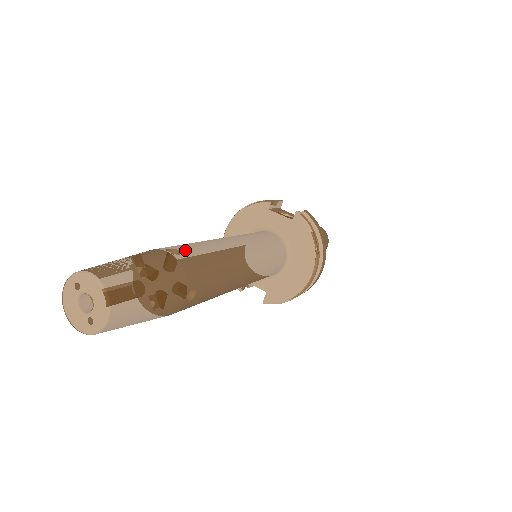
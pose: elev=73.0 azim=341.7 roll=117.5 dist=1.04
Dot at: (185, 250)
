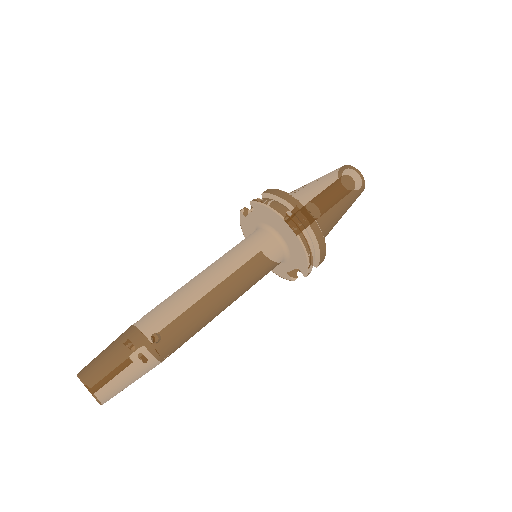
Dot at: (147, 313)
